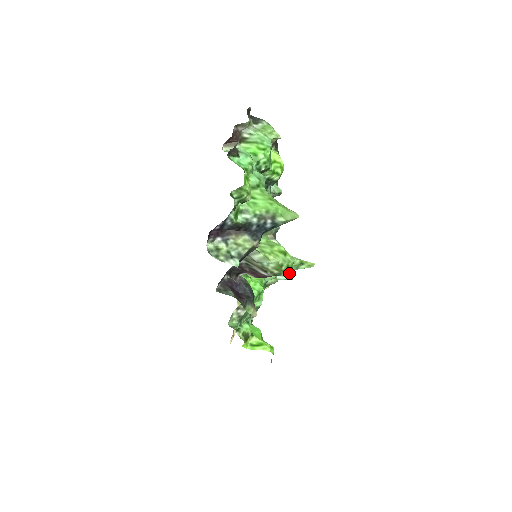
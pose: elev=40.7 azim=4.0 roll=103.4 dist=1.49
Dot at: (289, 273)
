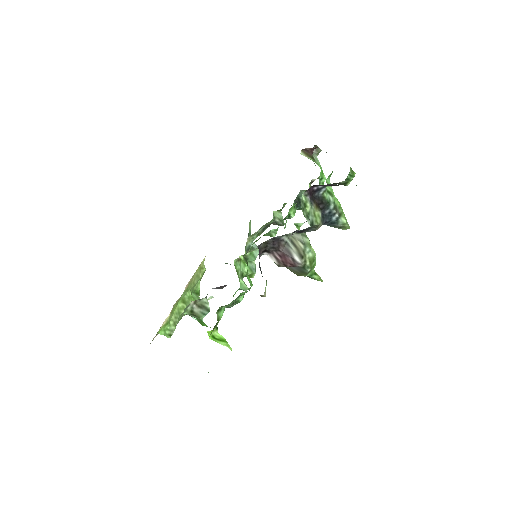
Dot at: (307, 274)
